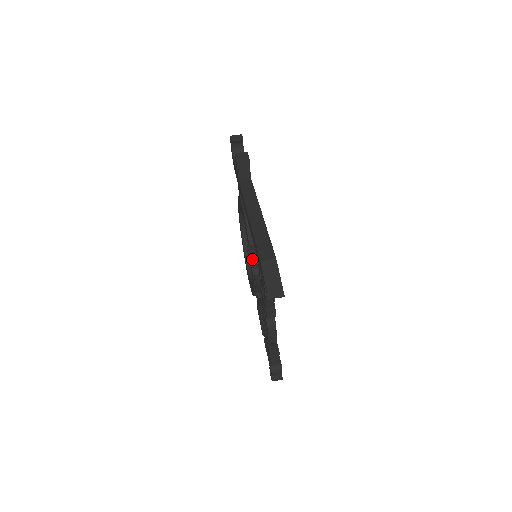
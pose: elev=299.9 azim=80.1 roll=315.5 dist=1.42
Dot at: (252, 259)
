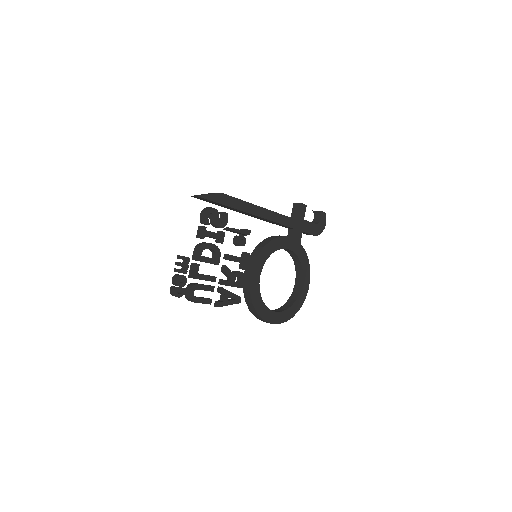
Dot at: occluded
